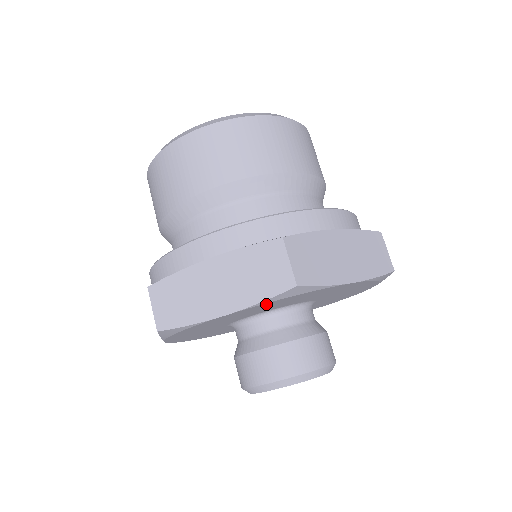
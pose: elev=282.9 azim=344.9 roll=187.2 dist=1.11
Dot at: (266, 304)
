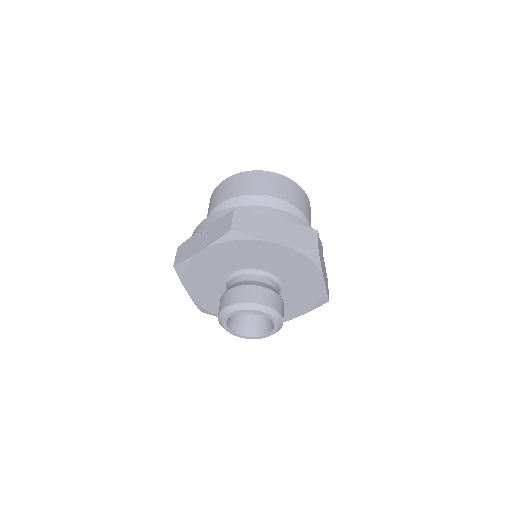
Dot at: (294, 254)
